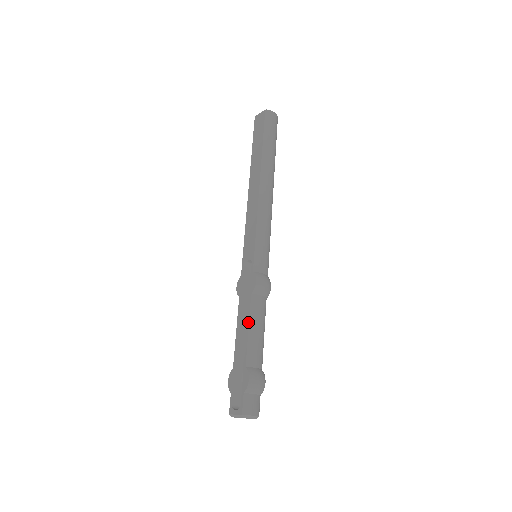
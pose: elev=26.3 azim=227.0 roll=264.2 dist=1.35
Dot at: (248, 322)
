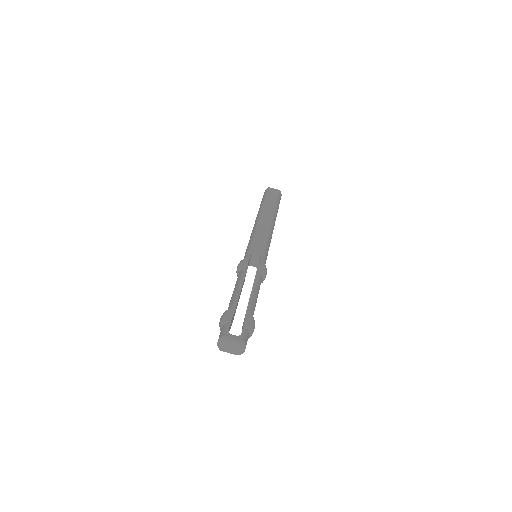
Dot at: (255, 286)
